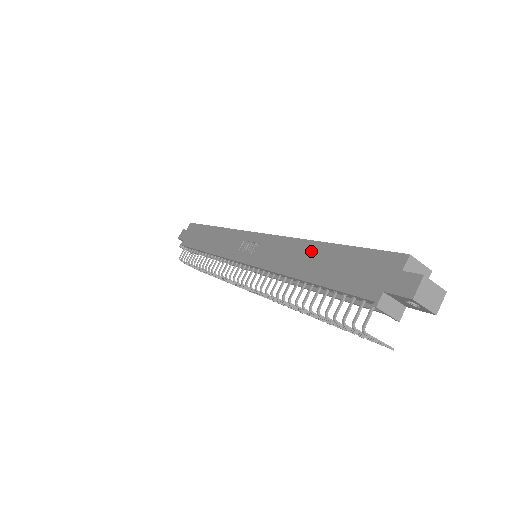
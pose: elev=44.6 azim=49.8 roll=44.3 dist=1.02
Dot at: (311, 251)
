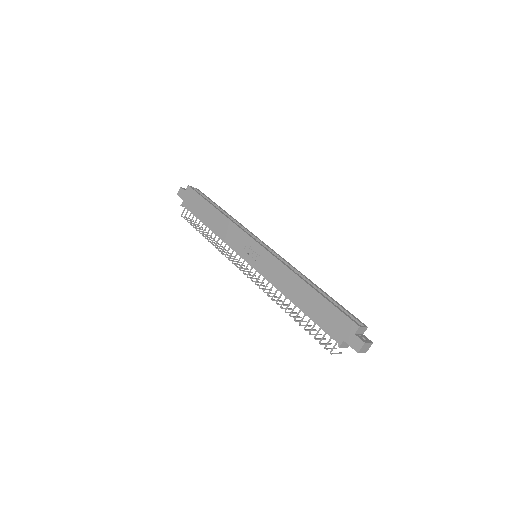
Dot at: (301, 287)
